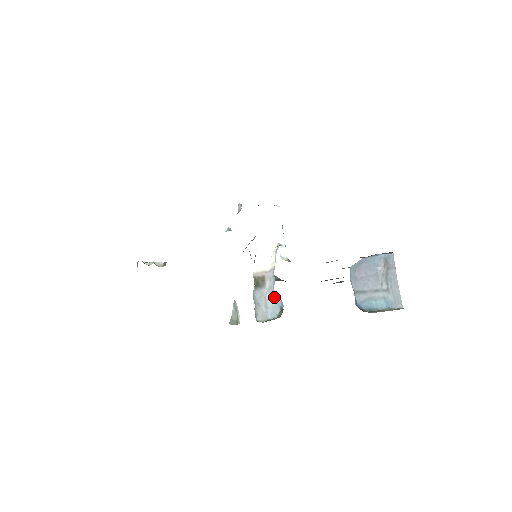
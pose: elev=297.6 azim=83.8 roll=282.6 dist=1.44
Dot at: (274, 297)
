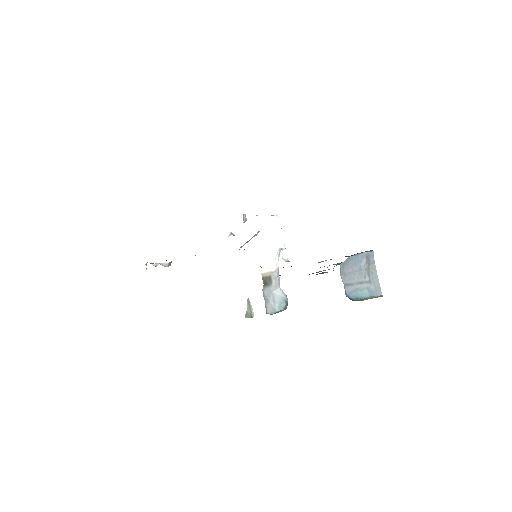
Dot at: (280, 293)
